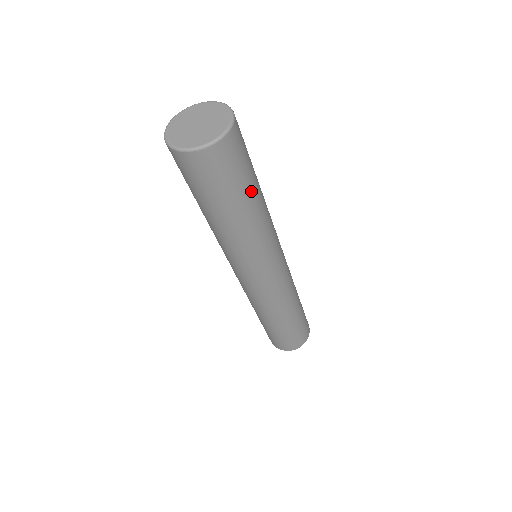
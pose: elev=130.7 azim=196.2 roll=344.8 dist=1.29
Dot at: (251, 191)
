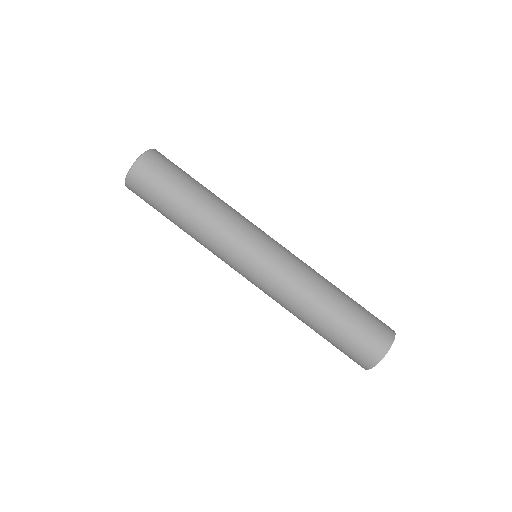
Dot at: (188, 186)
